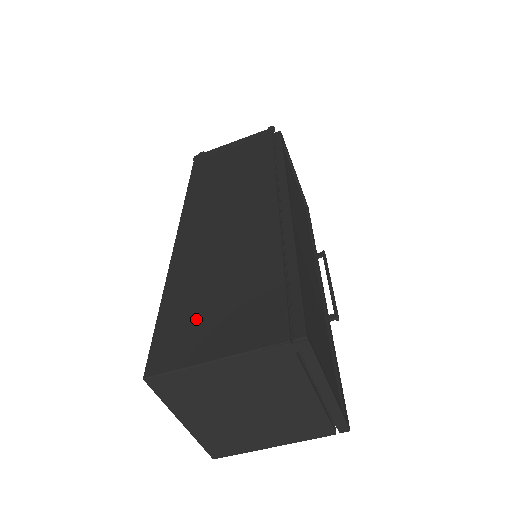
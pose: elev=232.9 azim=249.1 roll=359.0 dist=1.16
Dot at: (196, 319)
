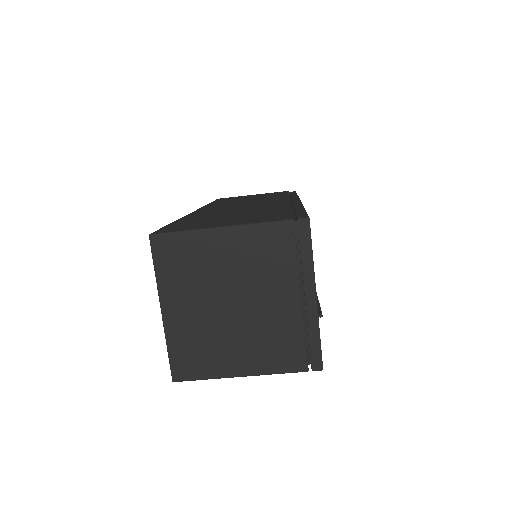
Dot at: (207, 221)
